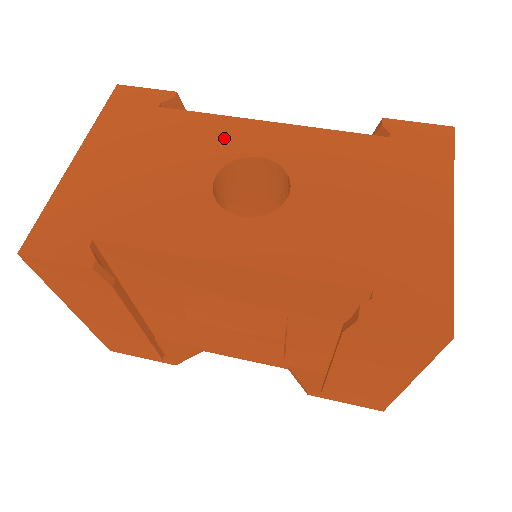
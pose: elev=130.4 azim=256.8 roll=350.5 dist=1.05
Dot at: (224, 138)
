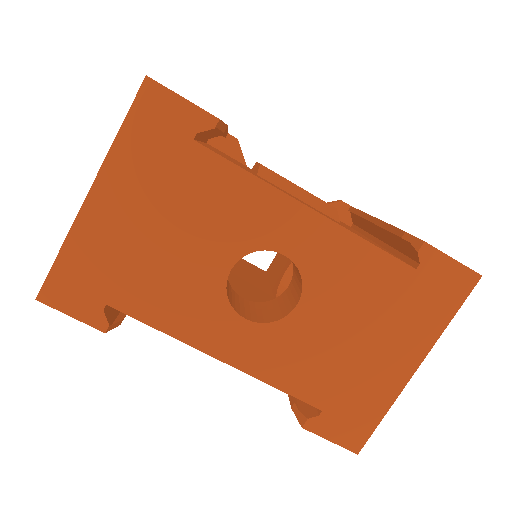
Dot at: (256, 217)
